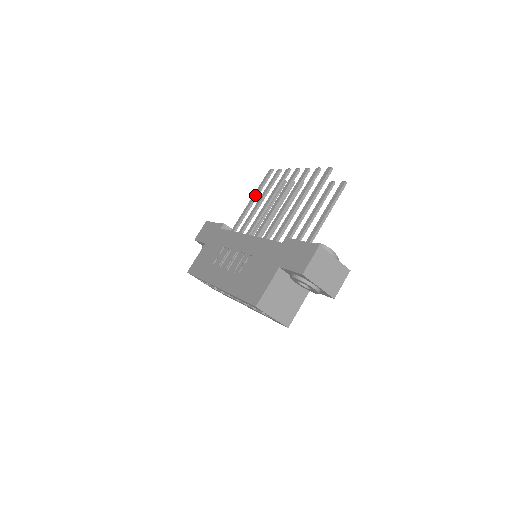
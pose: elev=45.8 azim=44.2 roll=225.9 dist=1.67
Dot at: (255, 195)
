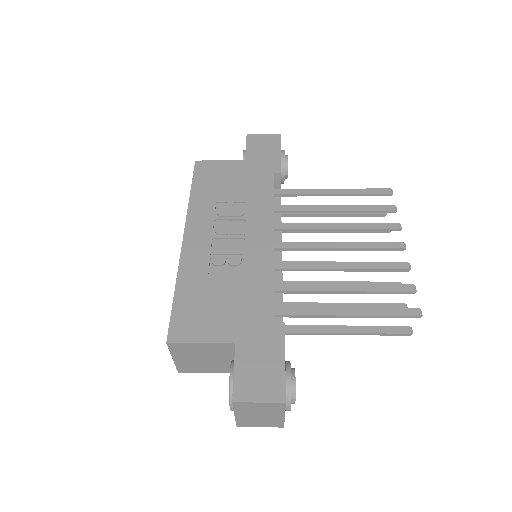
Dot at: (343, 192)
